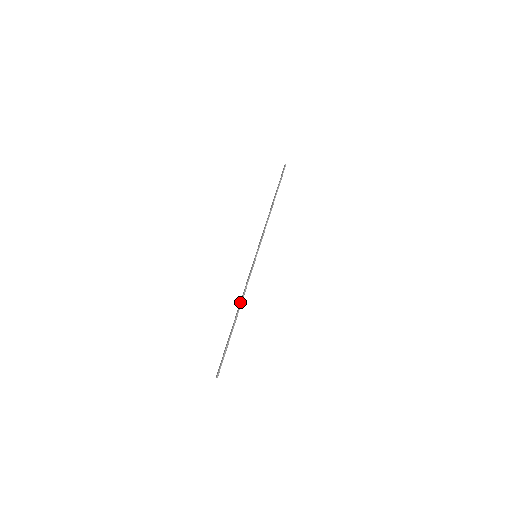
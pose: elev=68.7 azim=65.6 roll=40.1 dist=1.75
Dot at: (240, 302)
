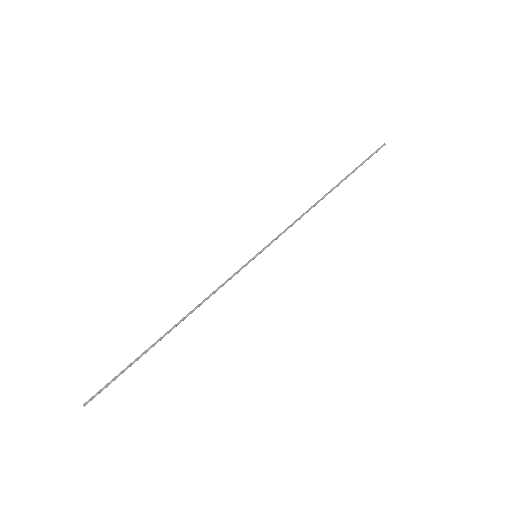
Dot at: (189, 312)
